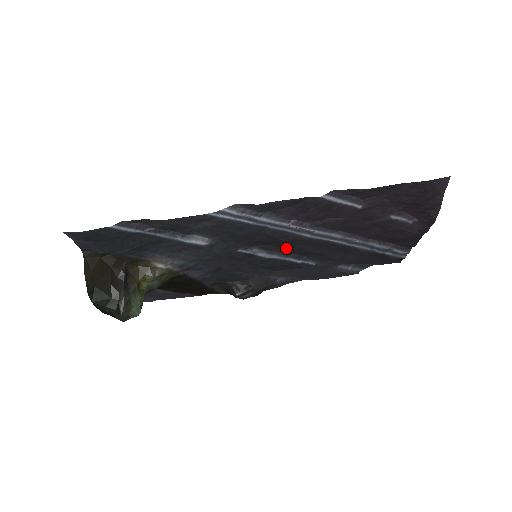
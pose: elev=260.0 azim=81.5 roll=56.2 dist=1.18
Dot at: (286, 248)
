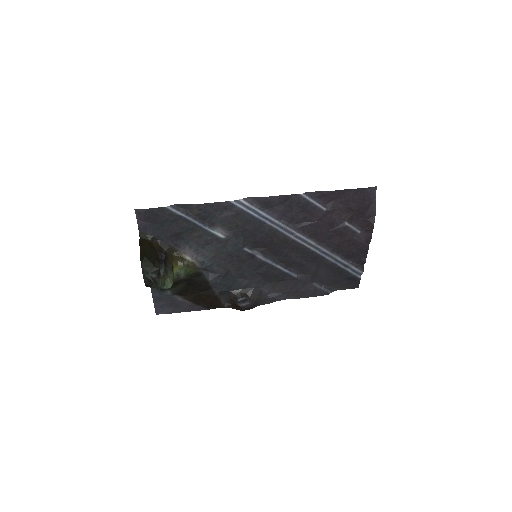
Dot at: (277, 254)
